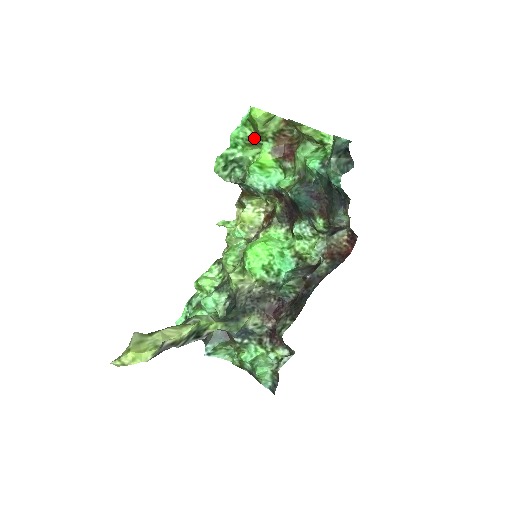
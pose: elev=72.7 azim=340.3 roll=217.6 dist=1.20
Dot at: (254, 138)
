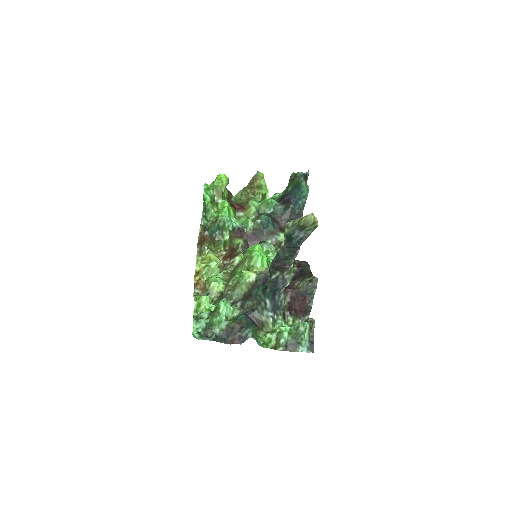
Dot at: (214, 198)
